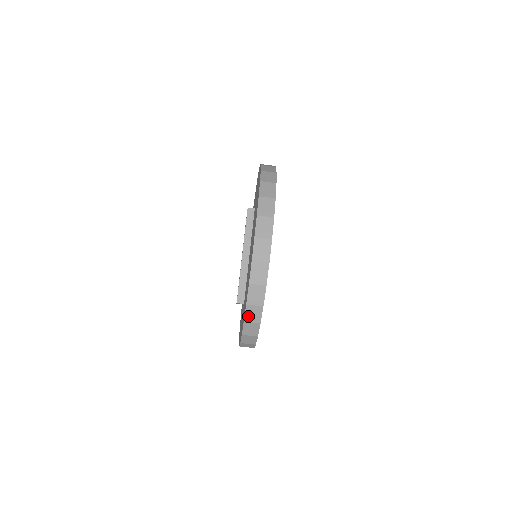
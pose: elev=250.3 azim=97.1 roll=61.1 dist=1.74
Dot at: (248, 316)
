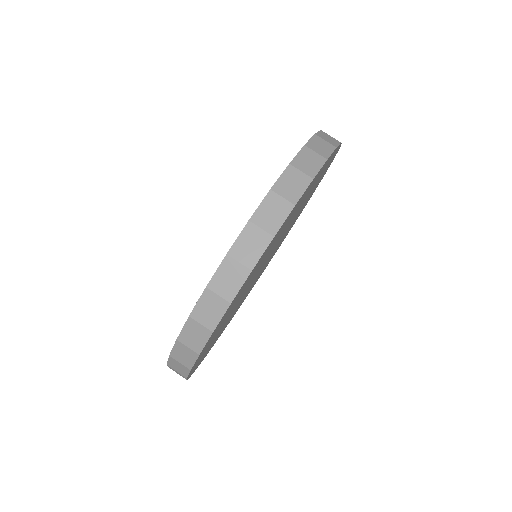
Dot at: (200, 309)
